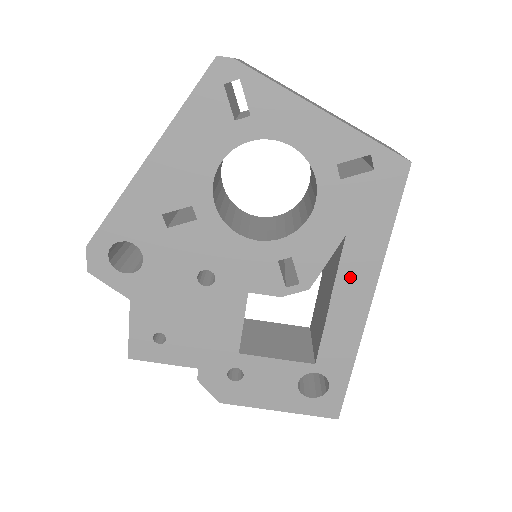
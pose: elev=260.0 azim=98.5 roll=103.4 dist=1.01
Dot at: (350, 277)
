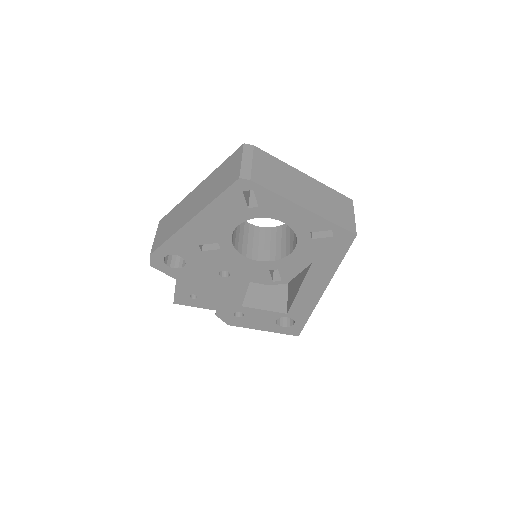
Dot at: (313, 280)
